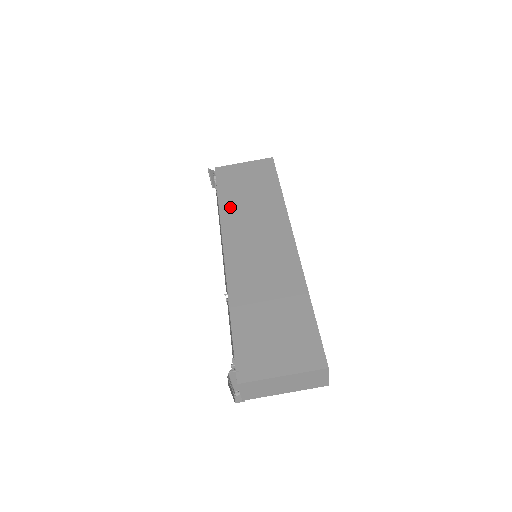
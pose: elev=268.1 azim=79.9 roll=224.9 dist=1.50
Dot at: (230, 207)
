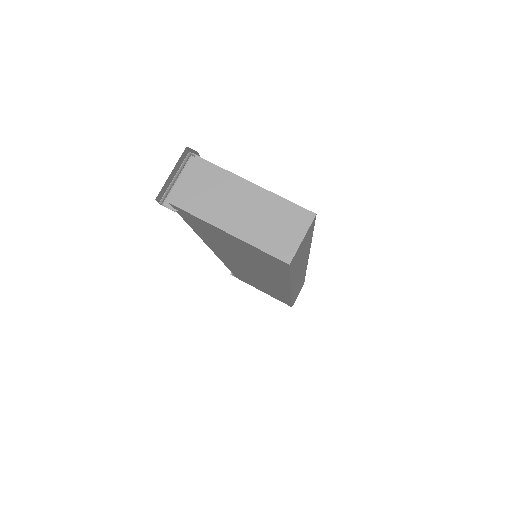
Dot at: occluded
